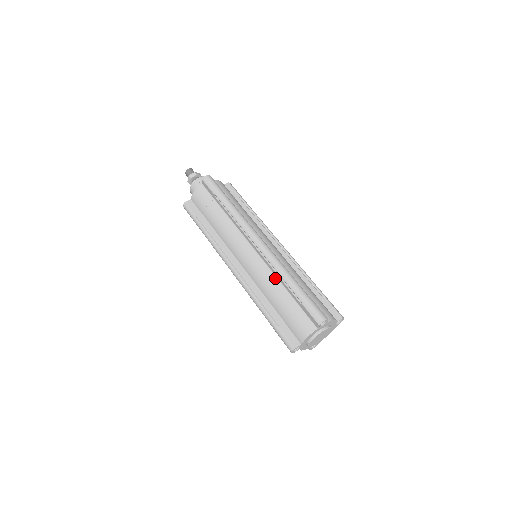
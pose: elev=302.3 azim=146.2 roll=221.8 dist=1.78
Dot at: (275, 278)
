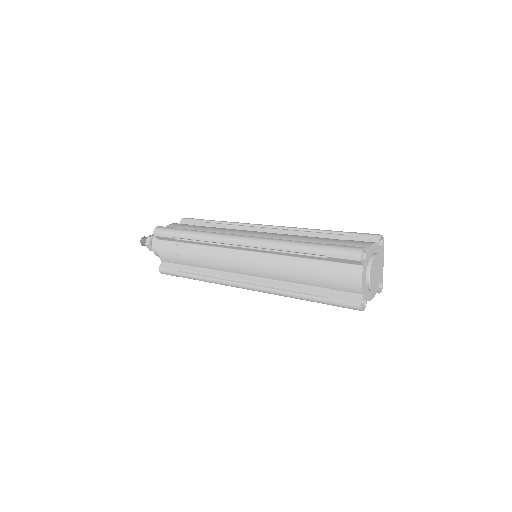
Dot at: (285, 258)
